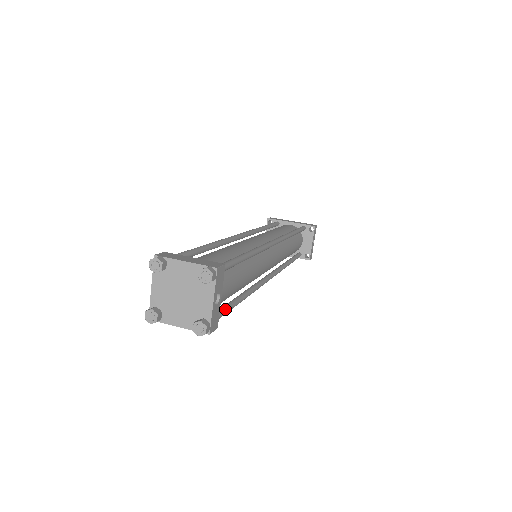
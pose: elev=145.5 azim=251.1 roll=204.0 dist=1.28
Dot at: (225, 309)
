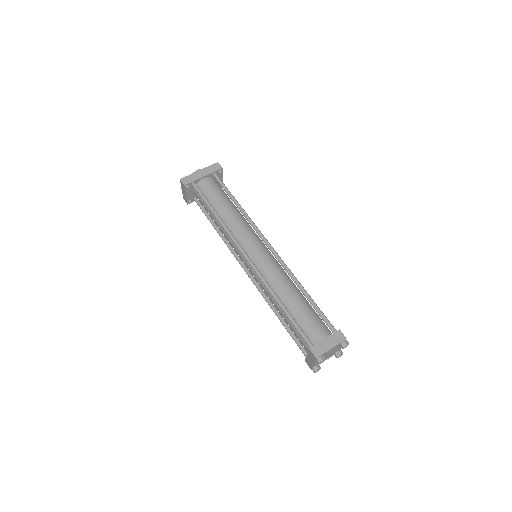
Dot at: occluded
